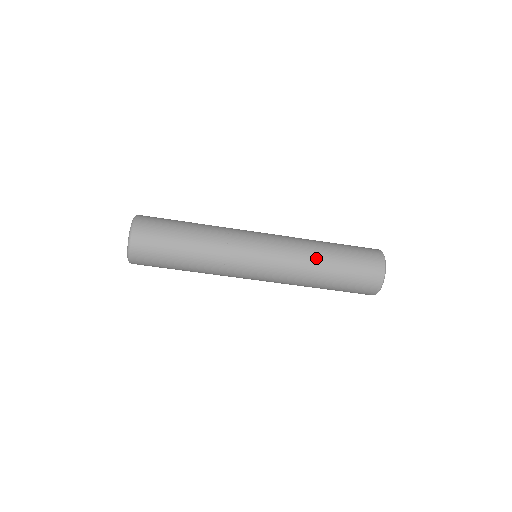
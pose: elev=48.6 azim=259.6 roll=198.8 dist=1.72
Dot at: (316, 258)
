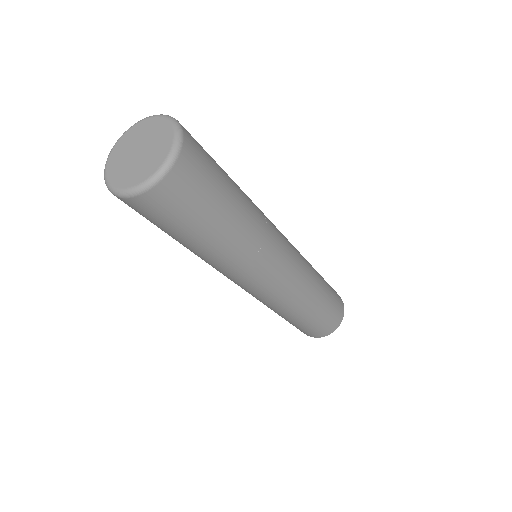
Dot at: (297, 311)
